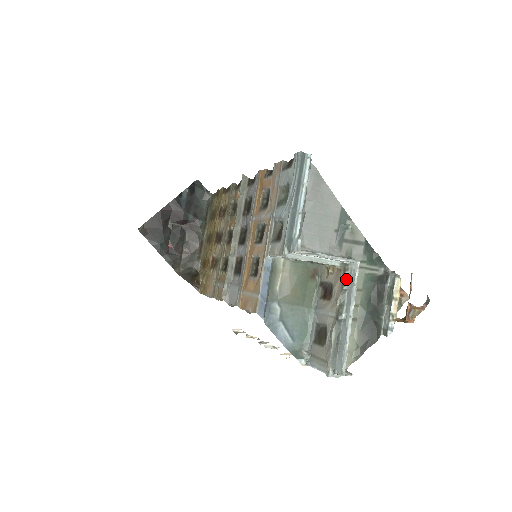
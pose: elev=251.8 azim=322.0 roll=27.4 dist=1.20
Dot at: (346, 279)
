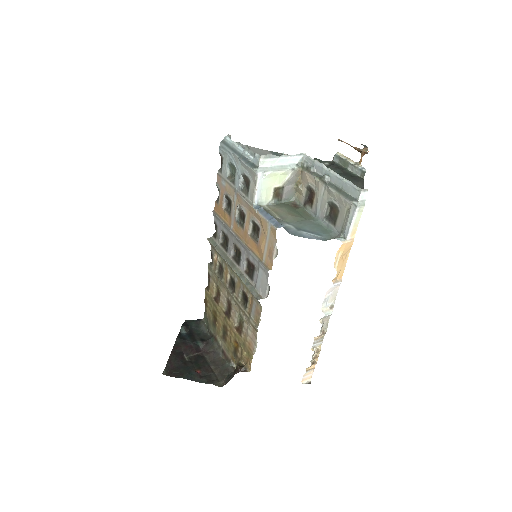
Dot at: (308, 167)
